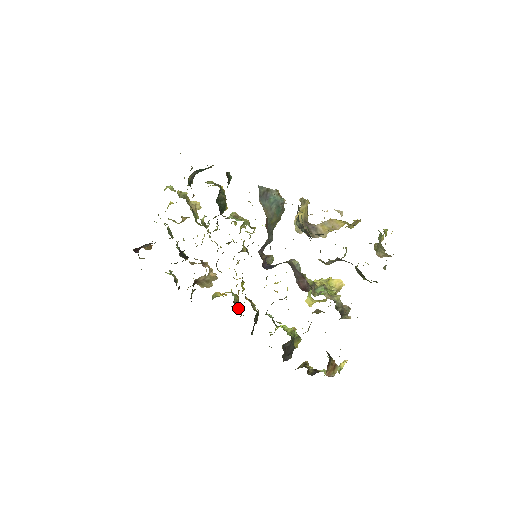
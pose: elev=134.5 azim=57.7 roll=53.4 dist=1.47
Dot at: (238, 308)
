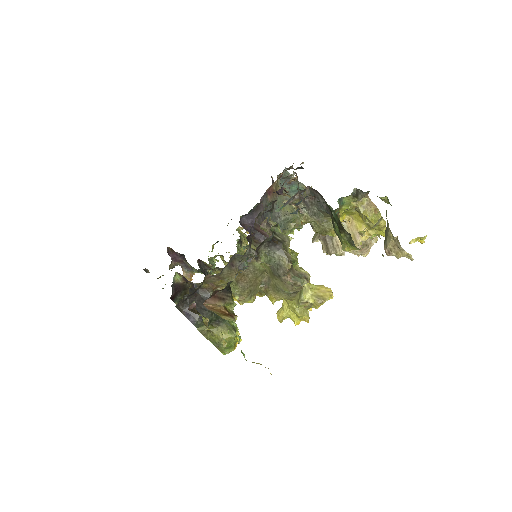
Dot at: occluded
